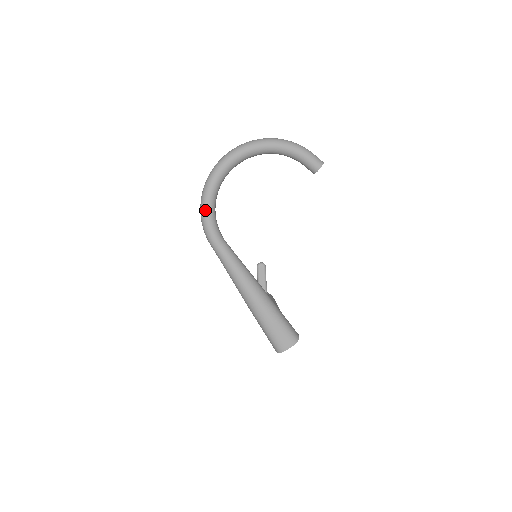
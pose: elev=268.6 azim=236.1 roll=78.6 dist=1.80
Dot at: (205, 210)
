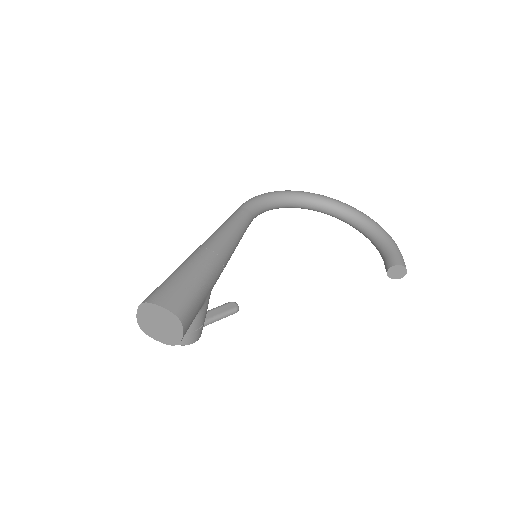
Dot at: (271, 192)
